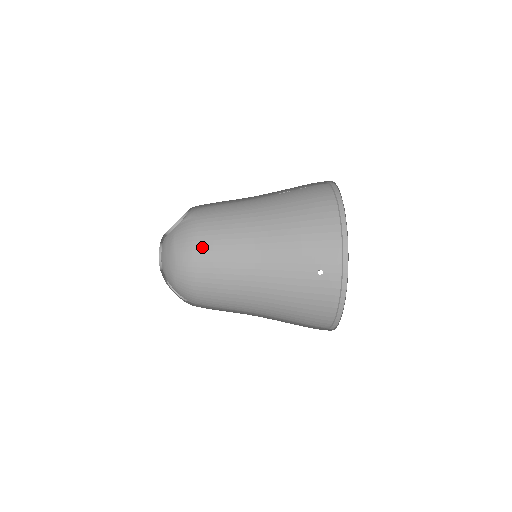
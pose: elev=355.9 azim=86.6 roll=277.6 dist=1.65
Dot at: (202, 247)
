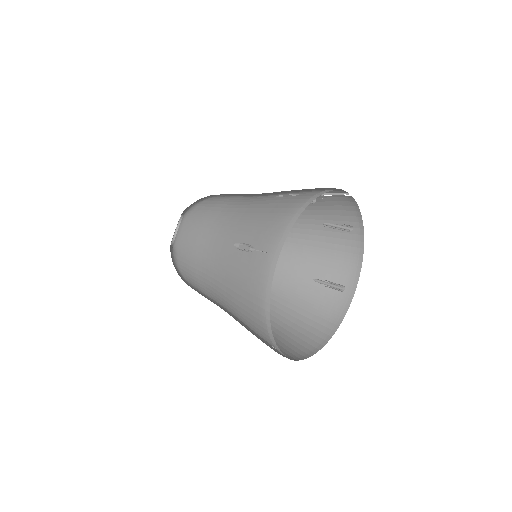
Dot at: occluded
